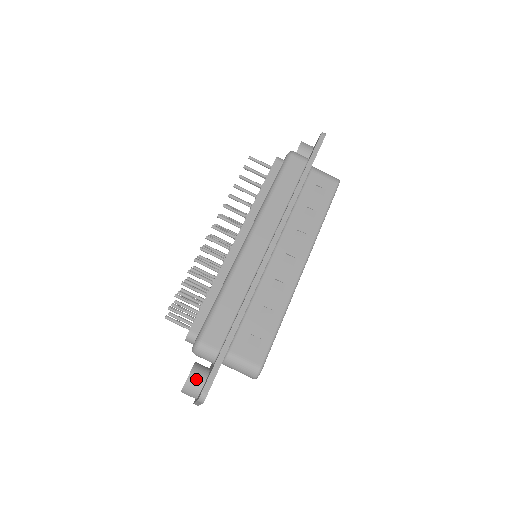
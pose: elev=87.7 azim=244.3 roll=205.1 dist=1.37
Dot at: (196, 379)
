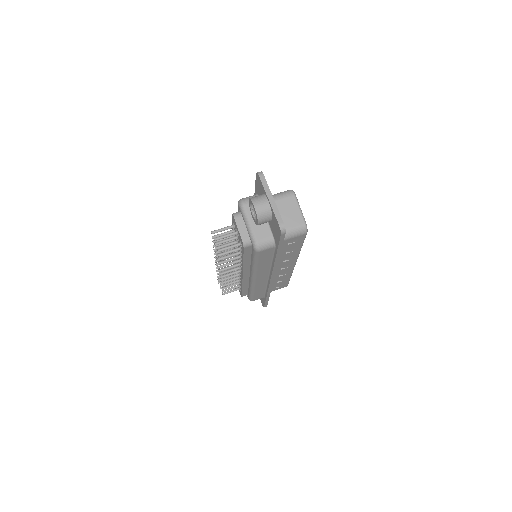
Dot at: occluded
